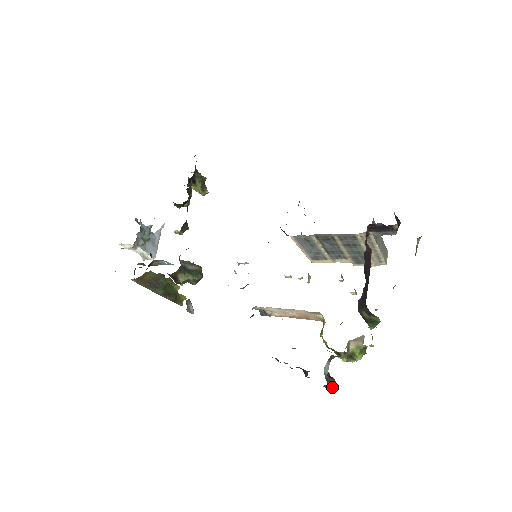
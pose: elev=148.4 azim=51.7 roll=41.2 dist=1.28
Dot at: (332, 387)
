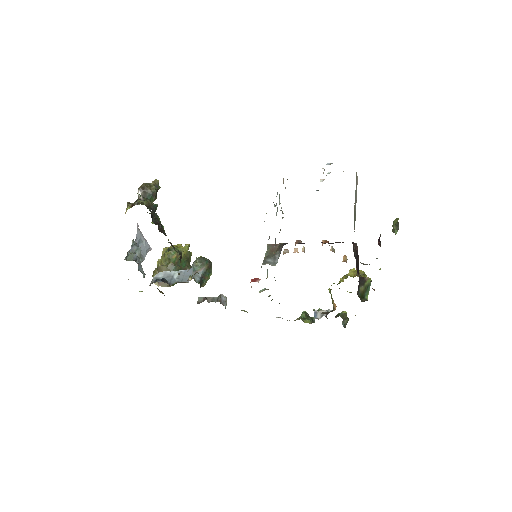
Dot at: occluded
